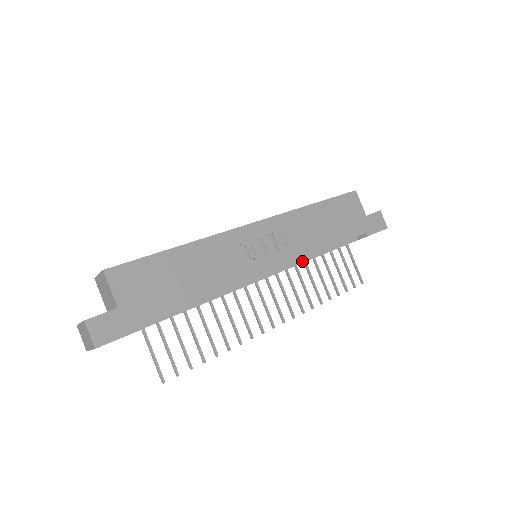
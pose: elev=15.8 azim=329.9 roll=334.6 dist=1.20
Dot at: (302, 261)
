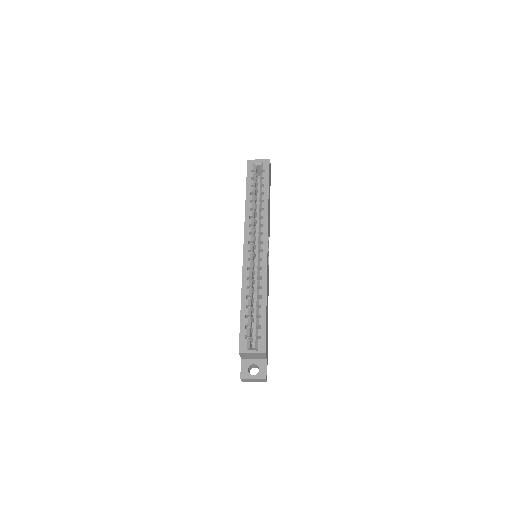
Dot at: occluded
